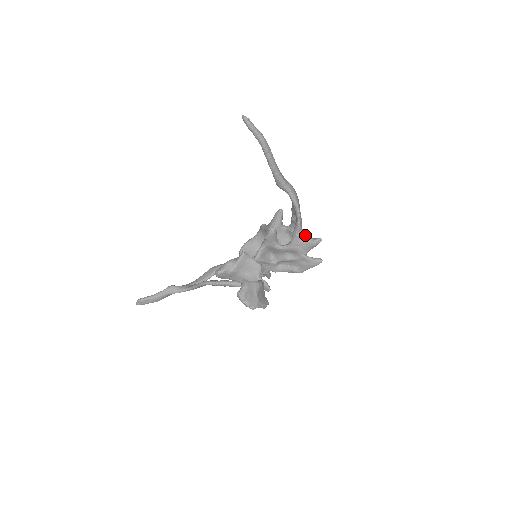
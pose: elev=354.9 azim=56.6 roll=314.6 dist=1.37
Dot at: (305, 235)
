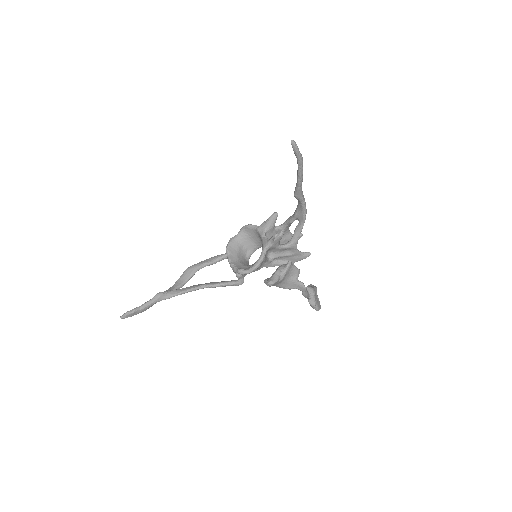
Dot at: (290, 232)
